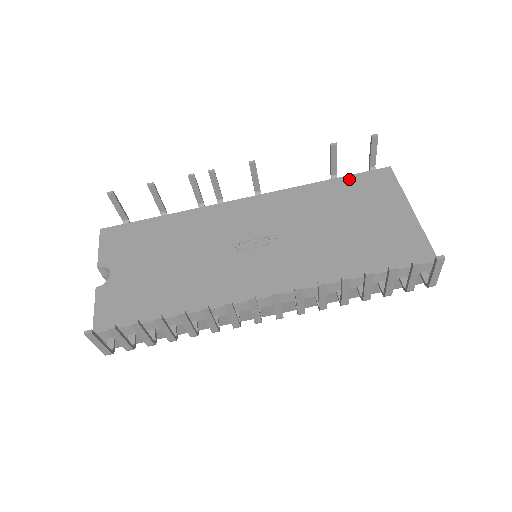
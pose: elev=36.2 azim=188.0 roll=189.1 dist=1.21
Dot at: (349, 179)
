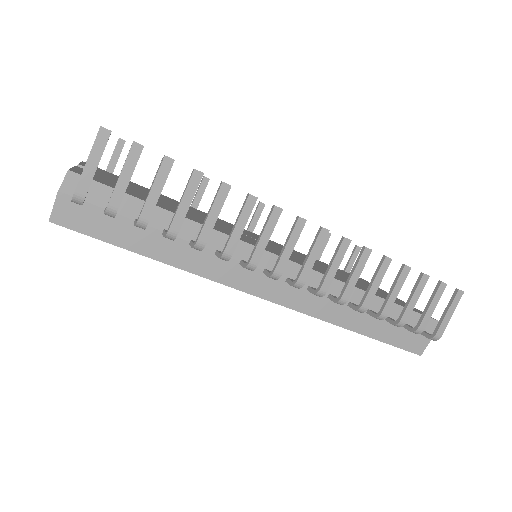
Dot at: occluded
